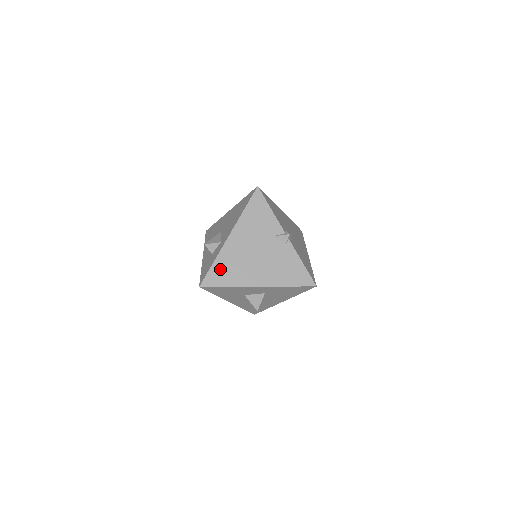
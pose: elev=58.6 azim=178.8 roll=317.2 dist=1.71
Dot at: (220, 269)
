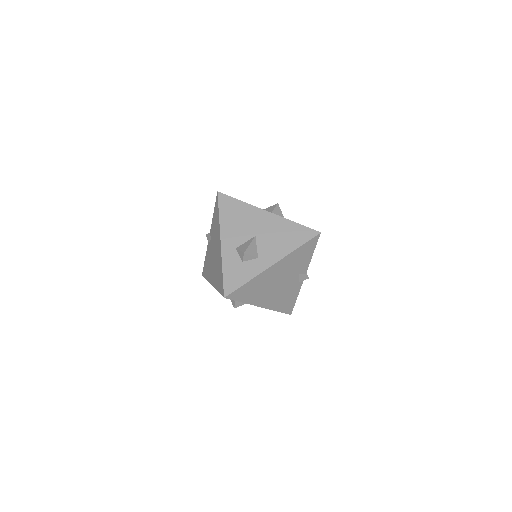
Dot at: (248, 288)
